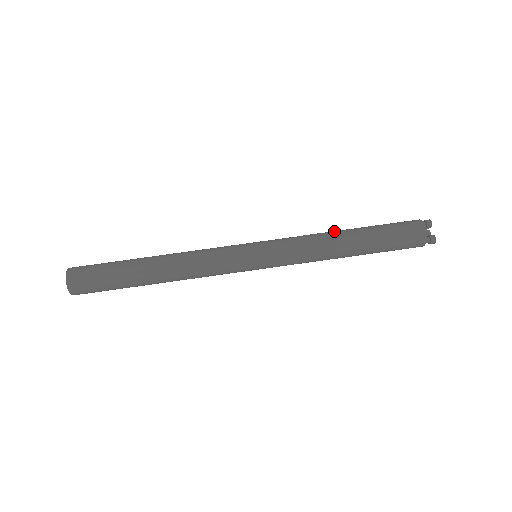
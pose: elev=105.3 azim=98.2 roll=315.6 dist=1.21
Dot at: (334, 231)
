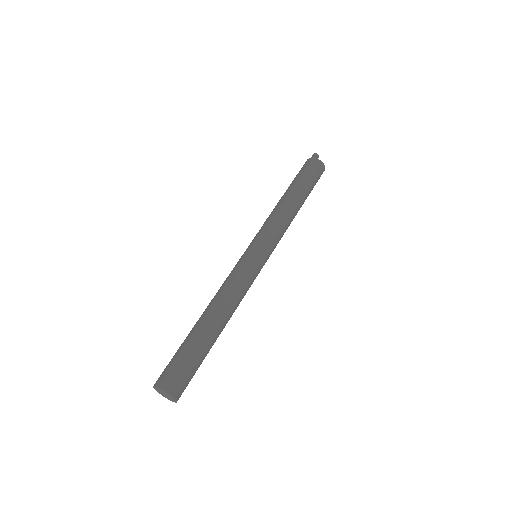
Dot at: (286, 201)
